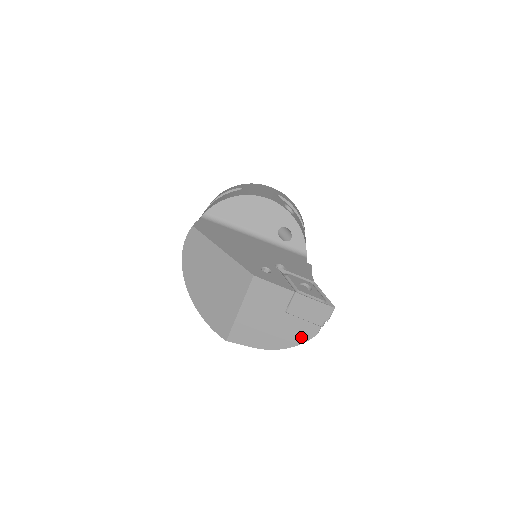
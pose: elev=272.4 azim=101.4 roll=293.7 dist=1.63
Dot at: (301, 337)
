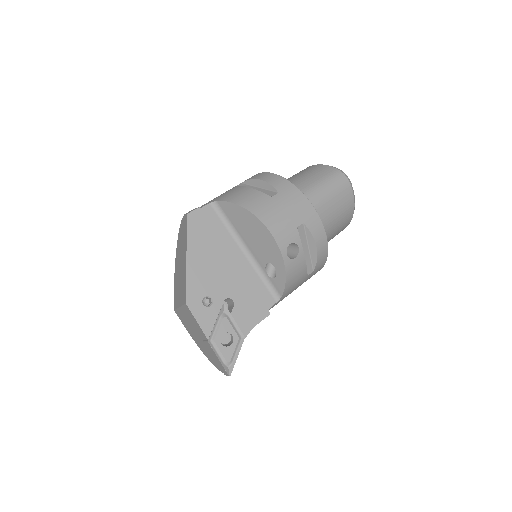
Dot at: (211, 360)
